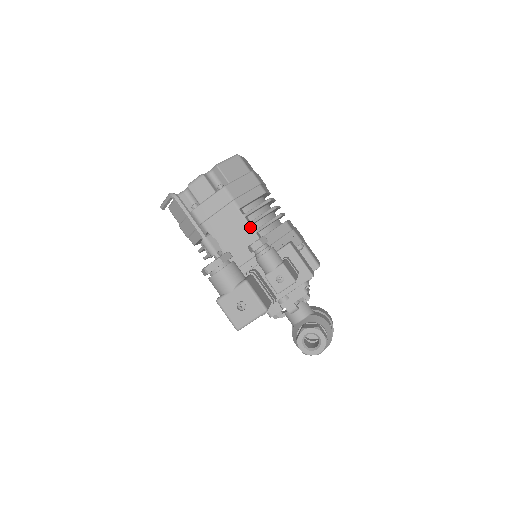
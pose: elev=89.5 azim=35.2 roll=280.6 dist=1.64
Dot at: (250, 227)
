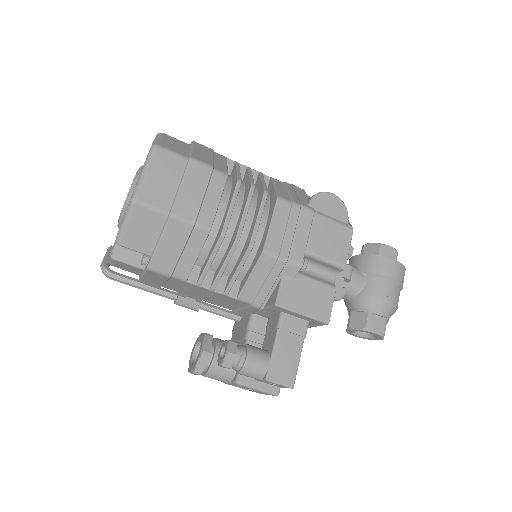
Dot at: (215, 292)
